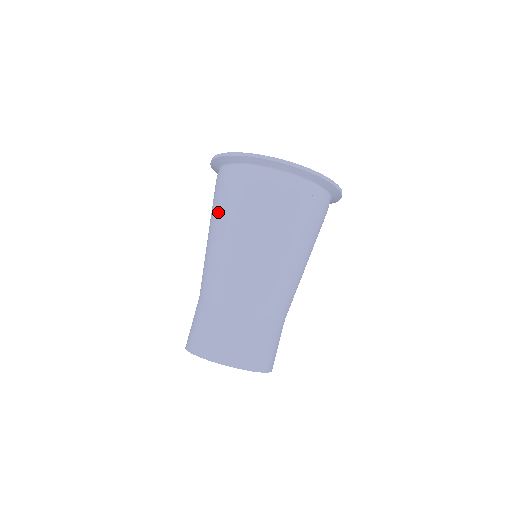
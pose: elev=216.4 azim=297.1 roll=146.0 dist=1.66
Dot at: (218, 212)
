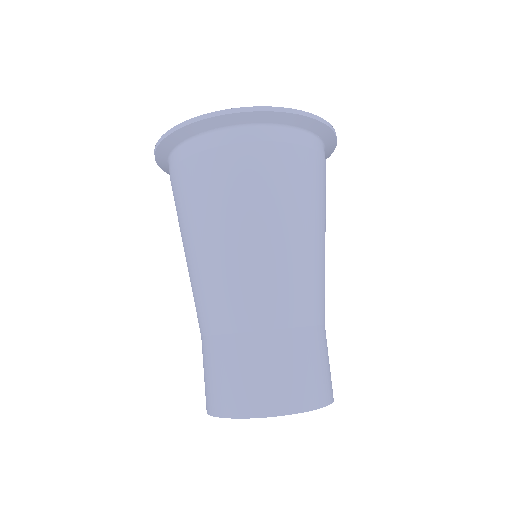
Dot at: occluded
